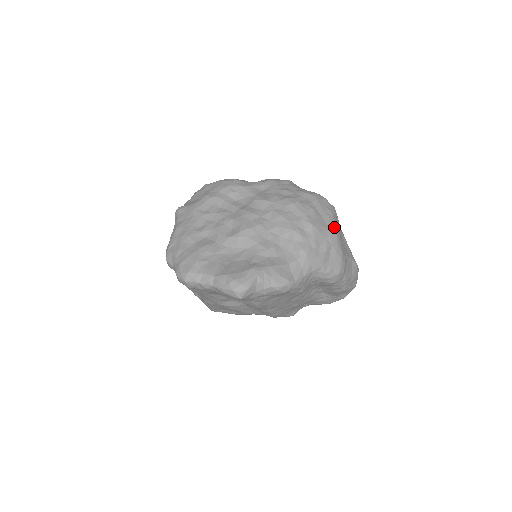
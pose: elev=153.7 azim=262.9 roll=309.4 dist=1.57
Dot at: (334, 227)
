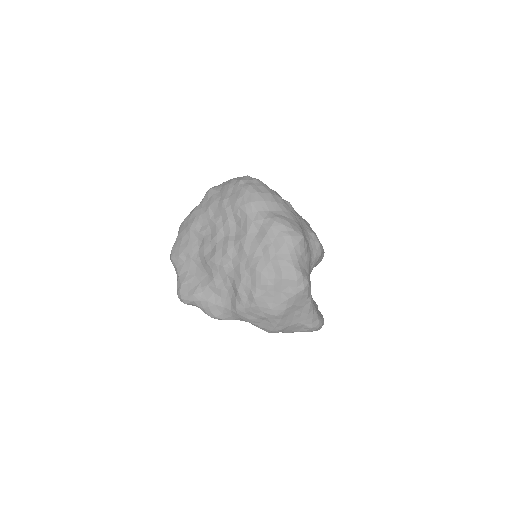
Dot at: (279, 308)
